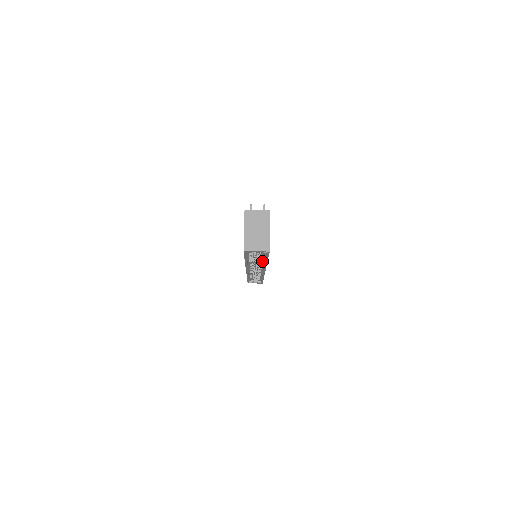
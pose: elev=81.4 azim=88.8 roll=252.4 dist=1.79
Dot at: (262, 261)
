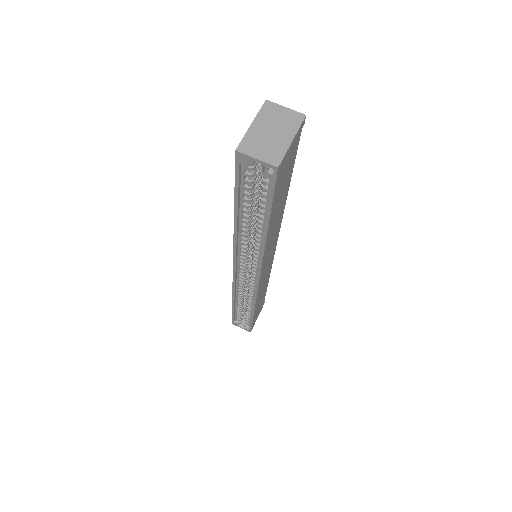
Dot at: (260, 236)
